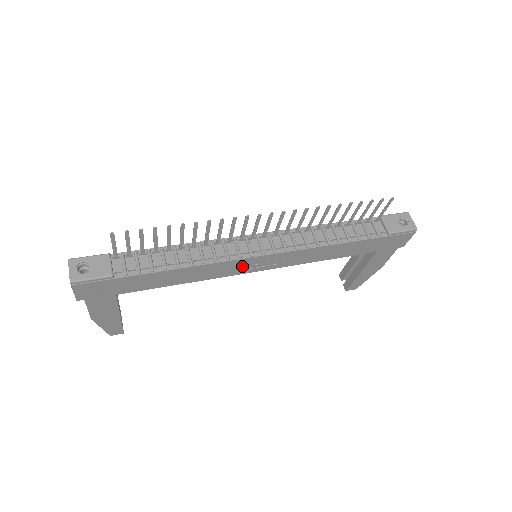
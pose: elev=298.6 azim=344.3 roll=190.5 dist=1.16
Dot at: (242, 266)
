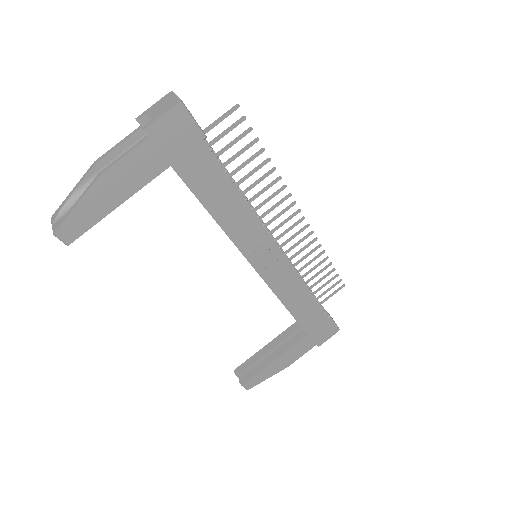
Dot at: (258, 247)
